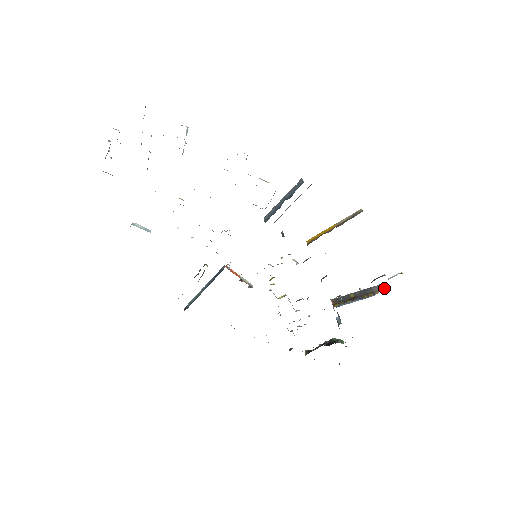
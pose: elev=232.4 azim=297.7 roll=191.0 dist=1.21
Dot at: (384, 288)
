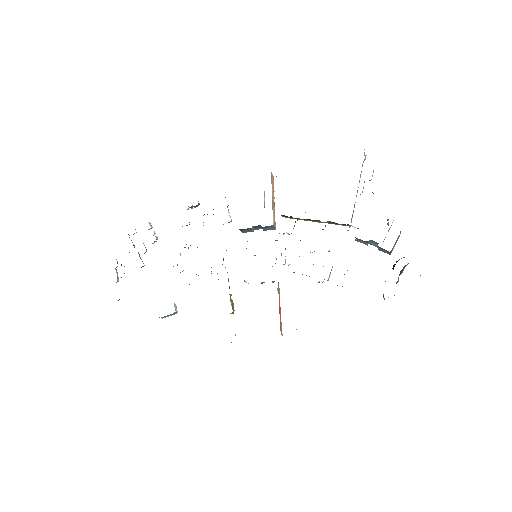
Dot at: occluded
